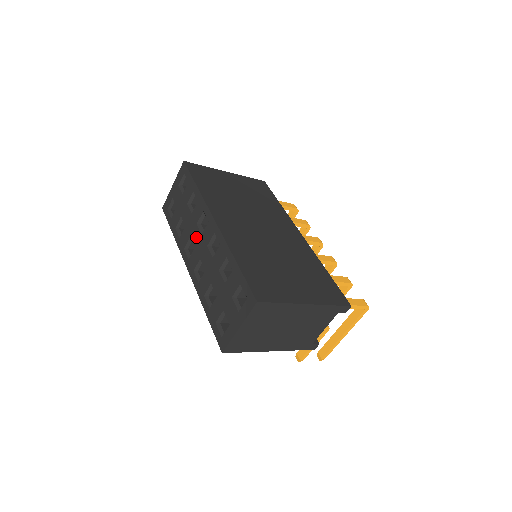
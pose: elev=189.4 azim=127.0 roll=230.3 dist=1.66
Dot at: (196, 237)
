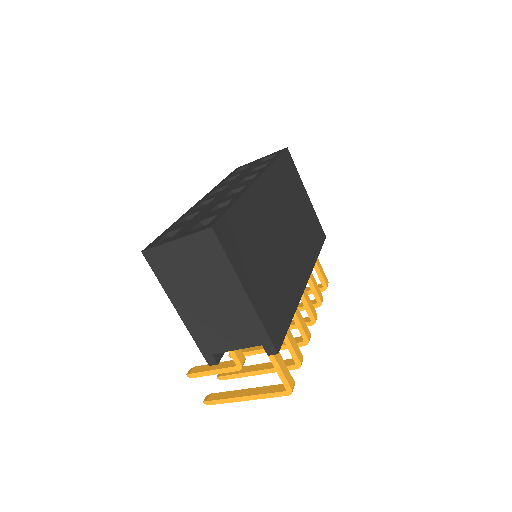
Dot at: (232, 185)
